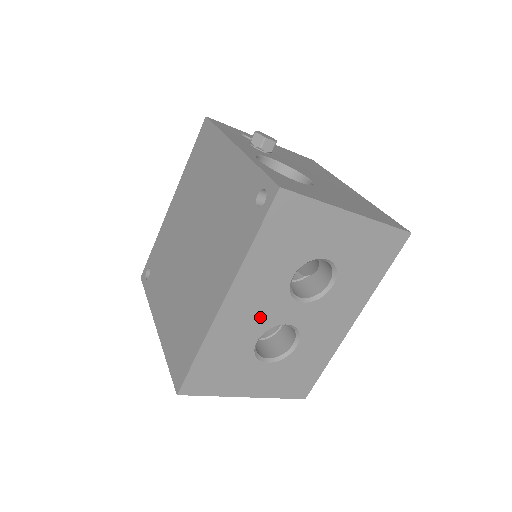
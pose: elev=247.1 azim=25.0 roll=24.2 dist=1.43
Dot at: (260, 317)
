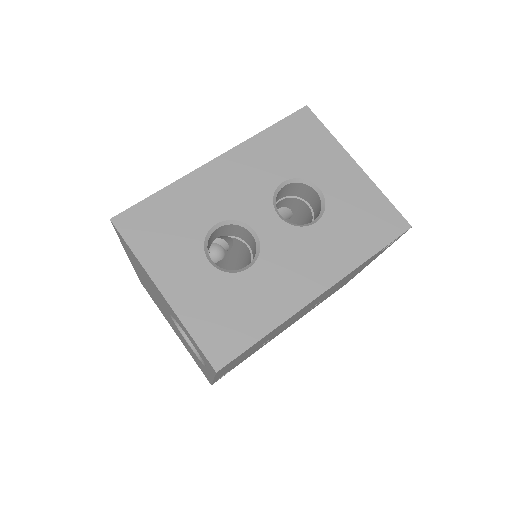
Dot at: (235, 199)
